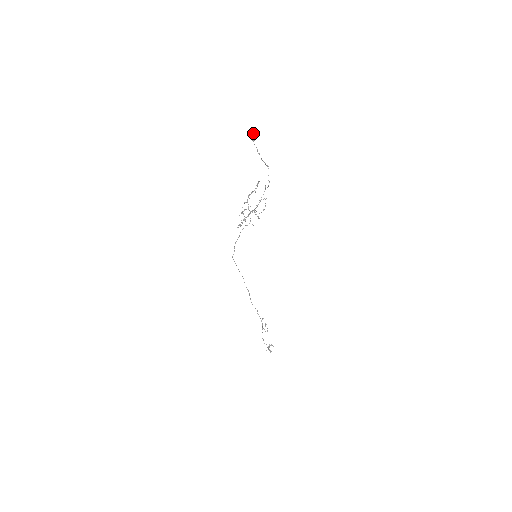
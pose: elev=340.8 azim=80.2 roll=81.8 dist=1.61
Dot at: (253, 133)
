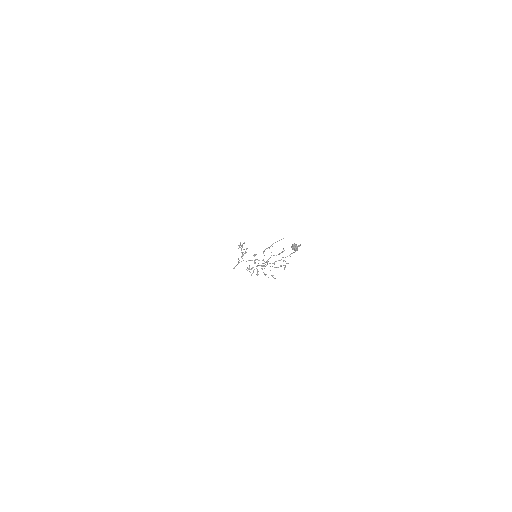
Dot at: (297, 246)
